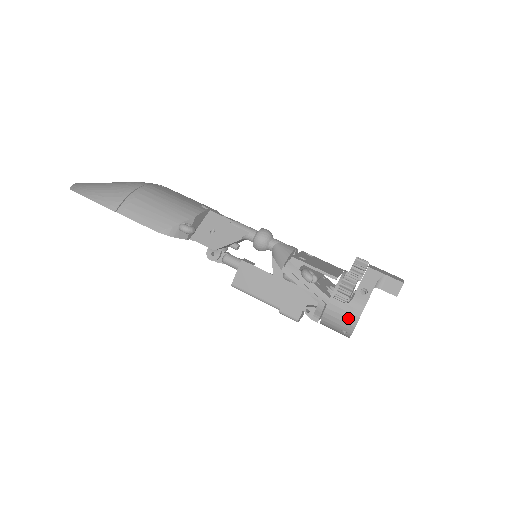
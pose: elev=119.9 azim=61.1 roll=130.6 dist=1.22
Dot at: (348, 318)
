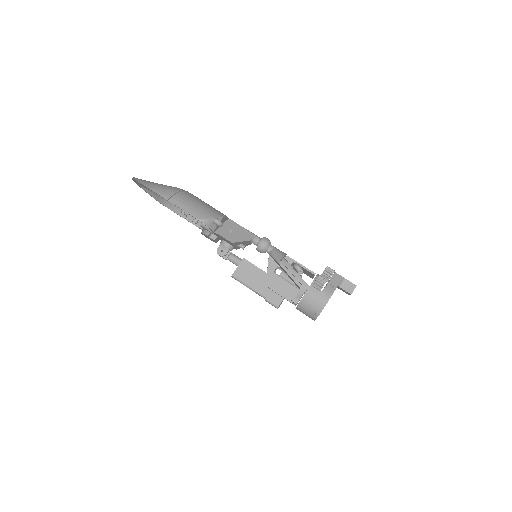
Dot at: (320, 301)
